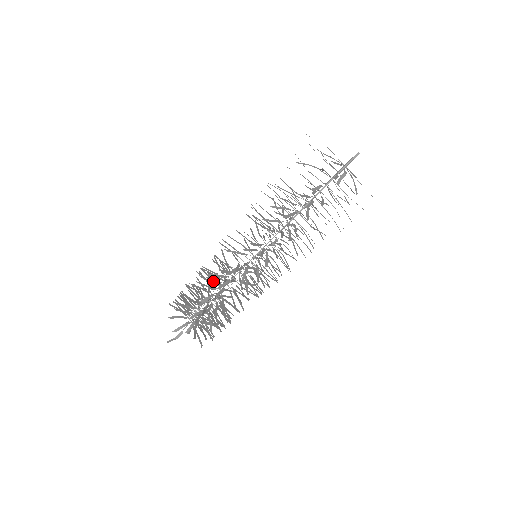
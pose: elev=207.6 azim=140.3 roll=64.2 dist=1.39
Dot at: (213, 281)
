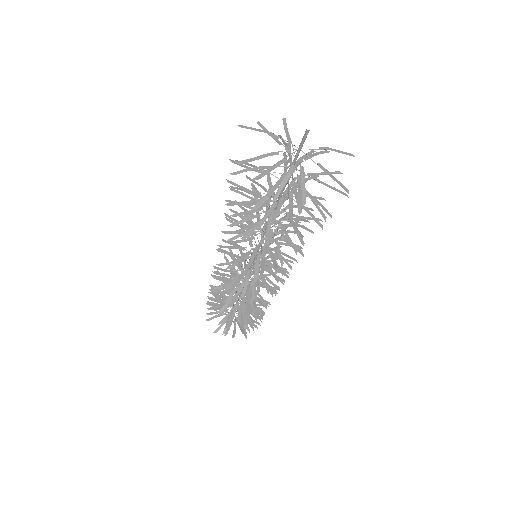
Dot at: occluded
